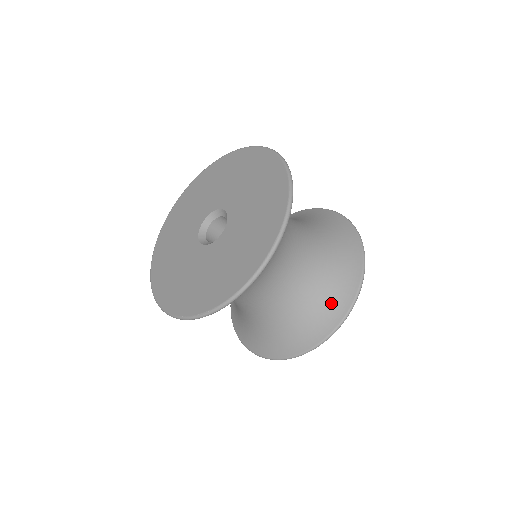
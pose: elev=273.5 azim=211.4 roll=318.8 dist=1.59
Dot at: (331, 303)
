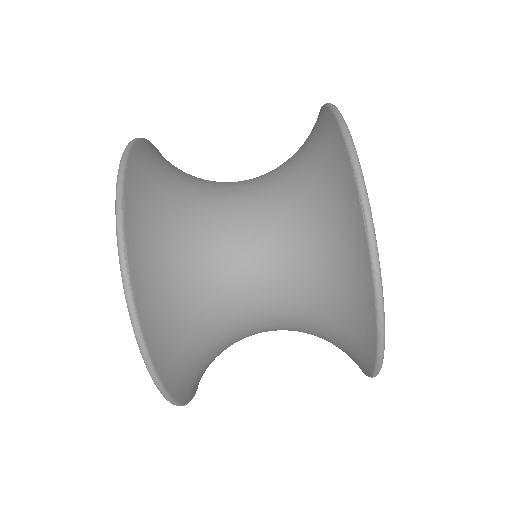
Dot at: (352, 336)
